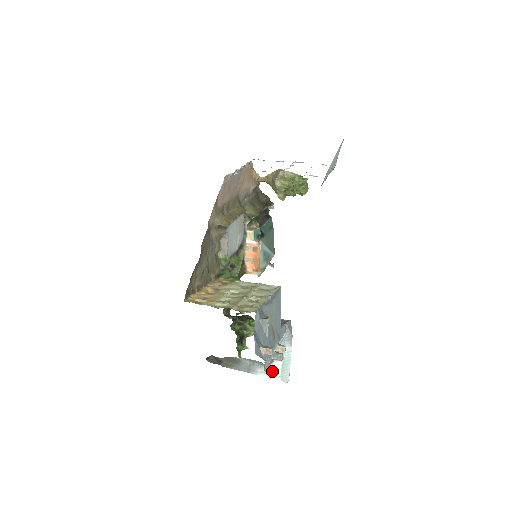
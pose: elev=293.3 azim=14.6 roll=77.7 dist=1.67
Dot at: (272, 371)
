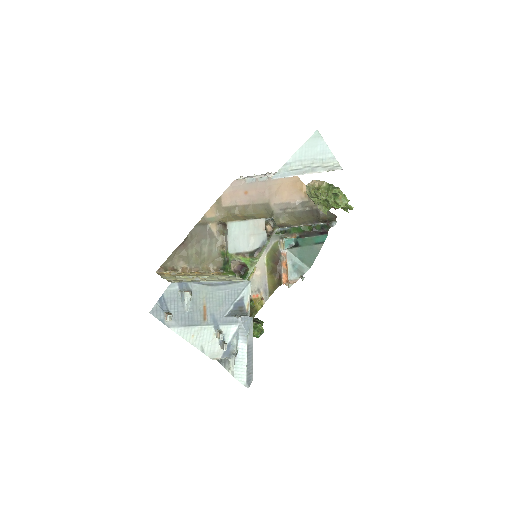
Dot at: (232, 367)
